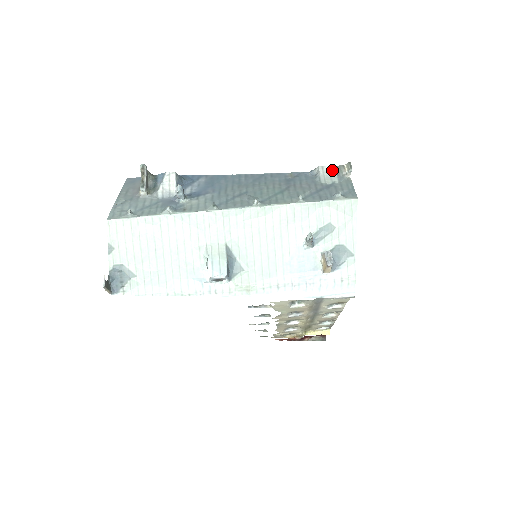
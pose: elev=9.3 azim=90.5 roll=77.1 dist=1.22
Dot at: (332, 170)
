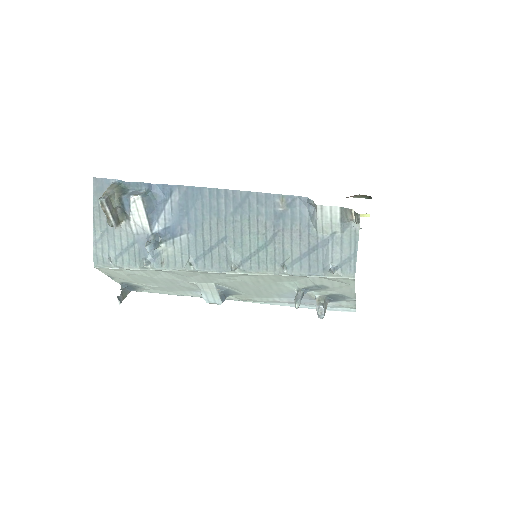
Dot at: (334, 213)
